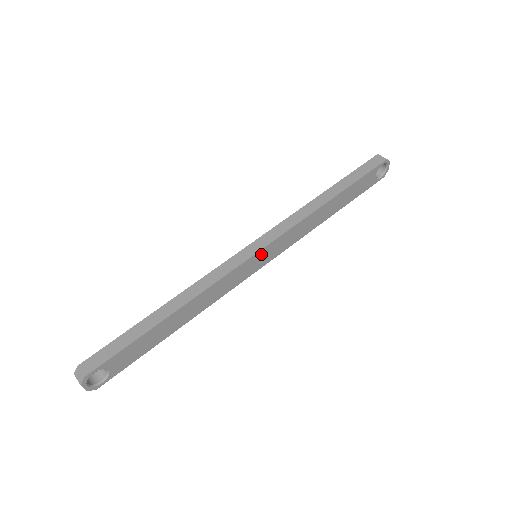
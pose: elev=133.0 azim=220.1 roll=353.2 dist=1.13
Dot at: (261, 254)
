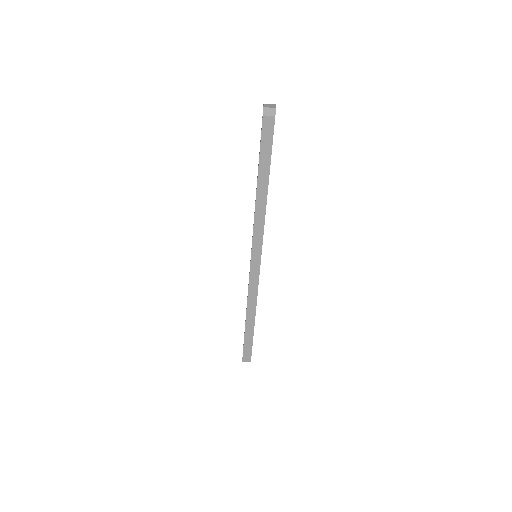
Dot at: occluded
